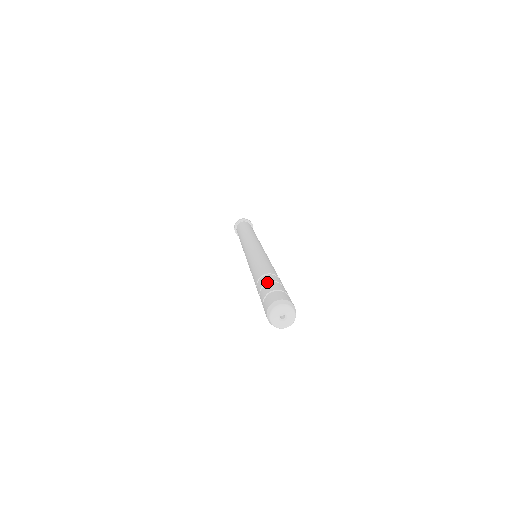
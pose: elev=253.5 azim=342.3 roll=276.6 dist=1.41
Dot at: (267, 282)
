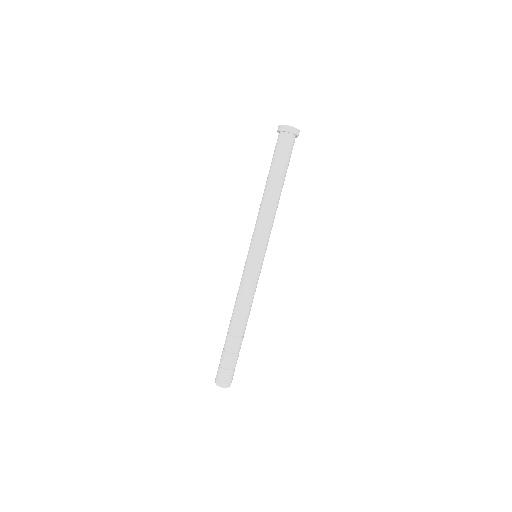
Dot at: occluded
